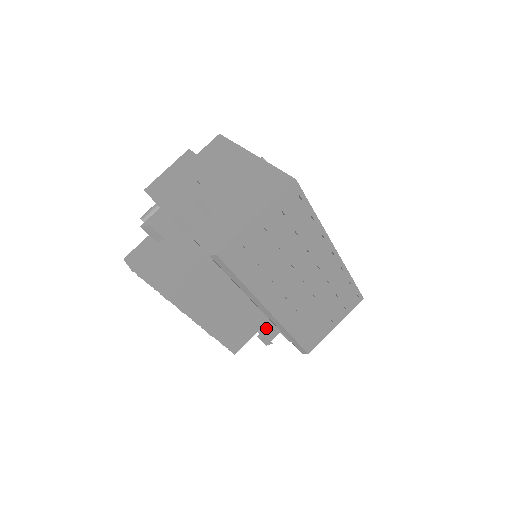
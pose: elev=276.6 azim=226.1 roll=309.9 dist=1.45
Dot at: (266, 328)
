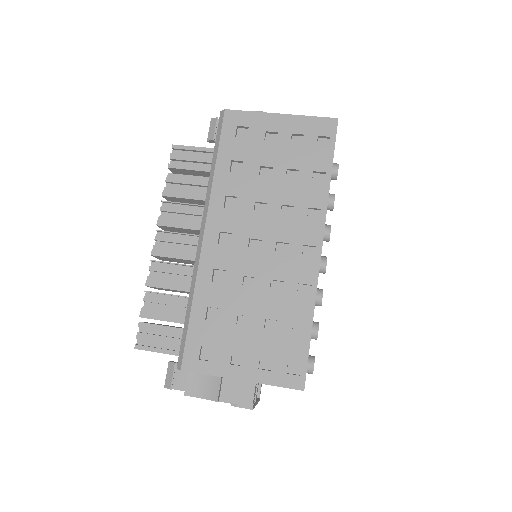
Dot at: occluded
